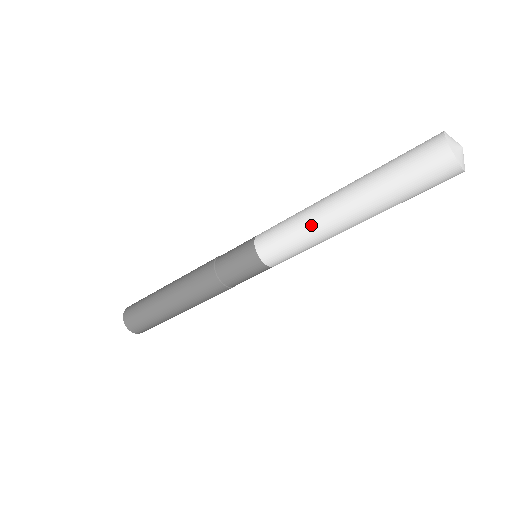
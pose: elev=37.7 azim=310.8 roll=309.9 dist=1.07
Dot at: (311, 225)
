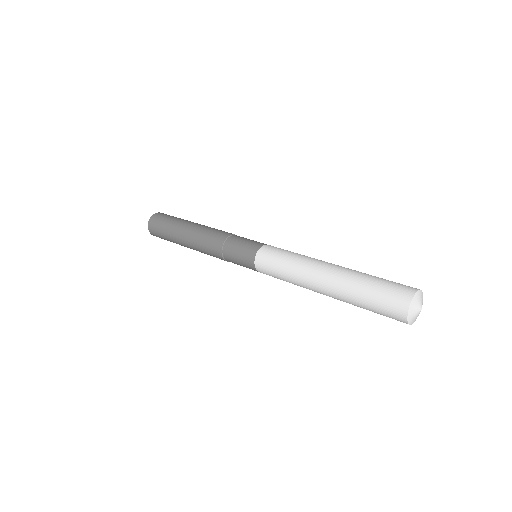
Dot at: (297, 280)
